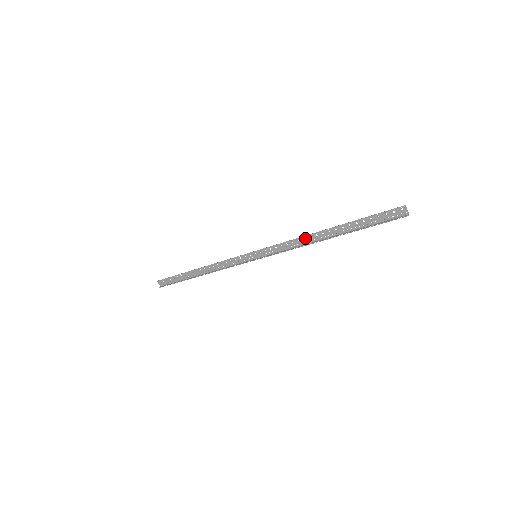
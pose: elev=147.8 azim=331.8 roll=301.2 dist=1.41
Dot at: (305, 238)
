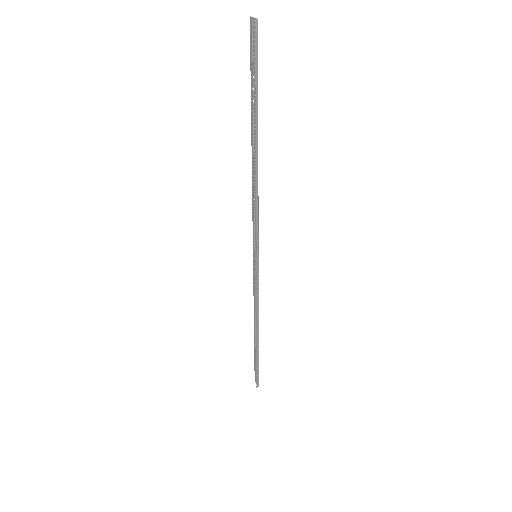
Dot at: (253, 181)
